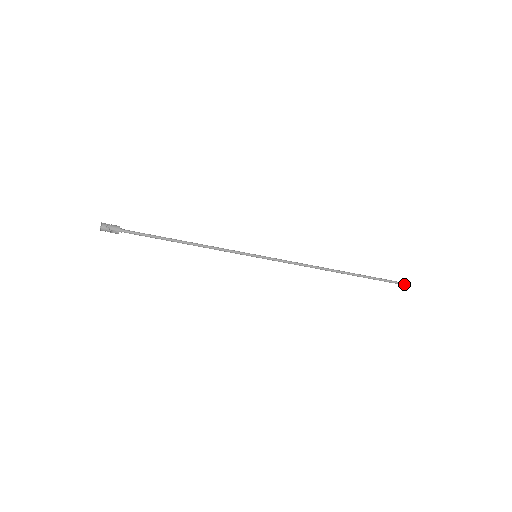
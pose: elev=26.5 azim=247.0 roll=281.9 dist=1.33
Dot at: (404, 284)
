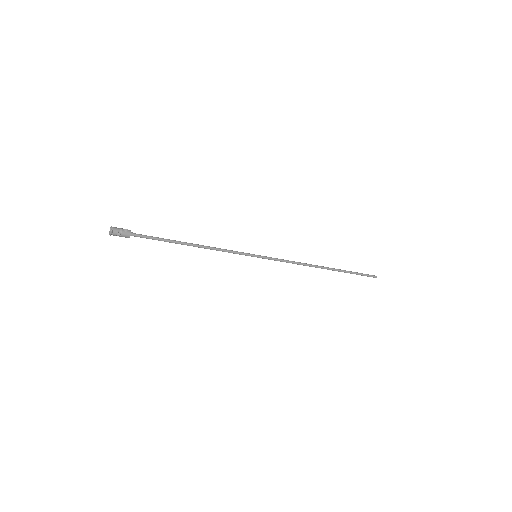
Dot at: occluded
